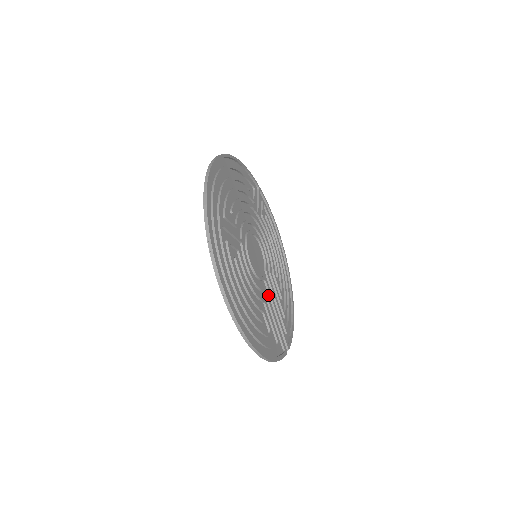
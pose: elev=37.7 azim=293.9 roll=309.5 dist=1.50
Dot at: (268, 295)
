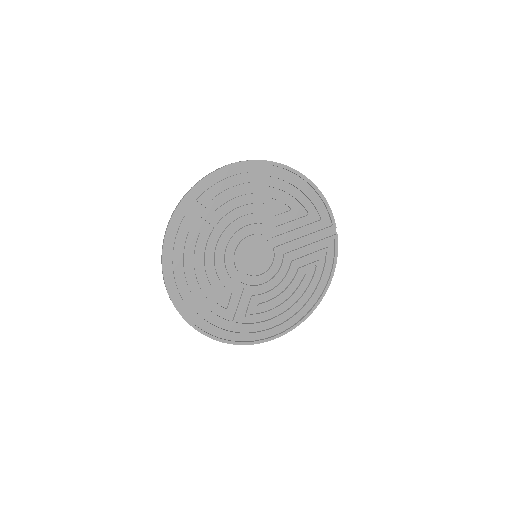
Dot at: (289, 245)
